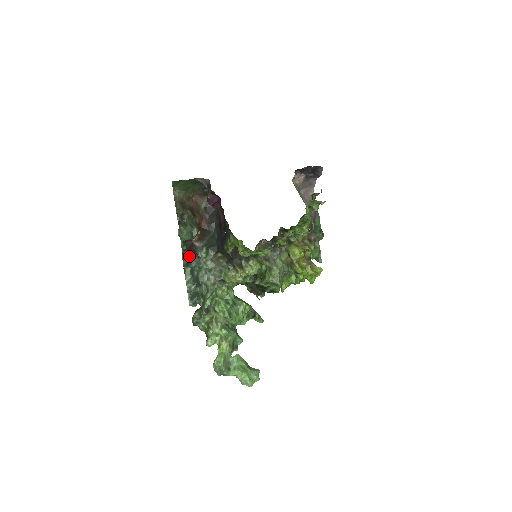
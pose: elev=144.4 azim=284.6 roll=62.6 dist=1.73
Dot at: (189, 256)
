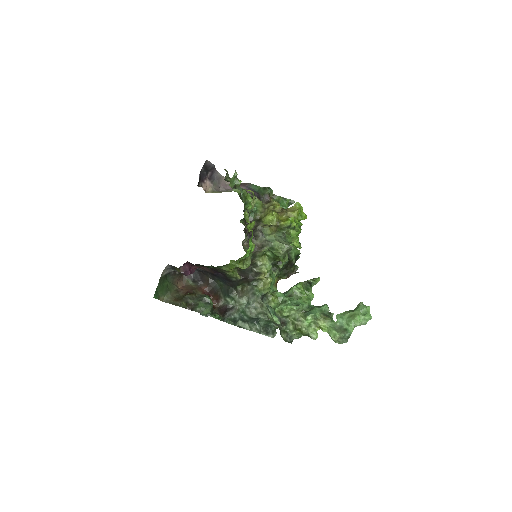
Dot at: (227, 316)
